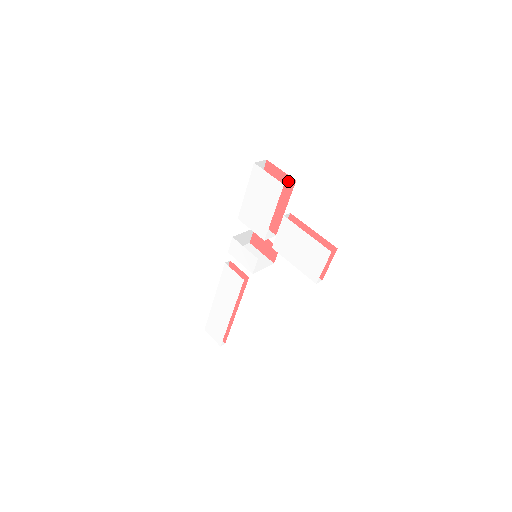
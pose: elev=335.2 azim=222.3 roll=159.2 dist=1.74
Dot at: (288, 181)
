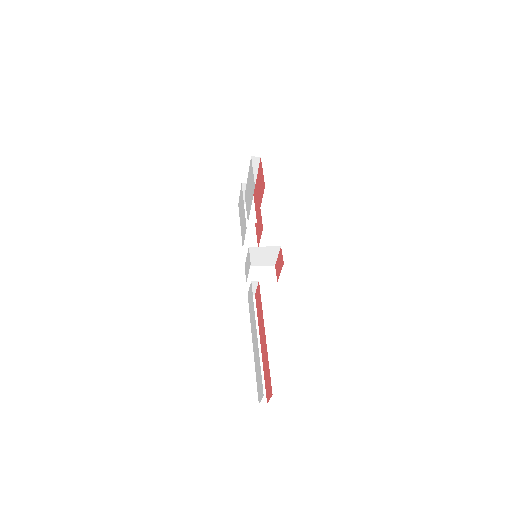
Dot at: occluded
